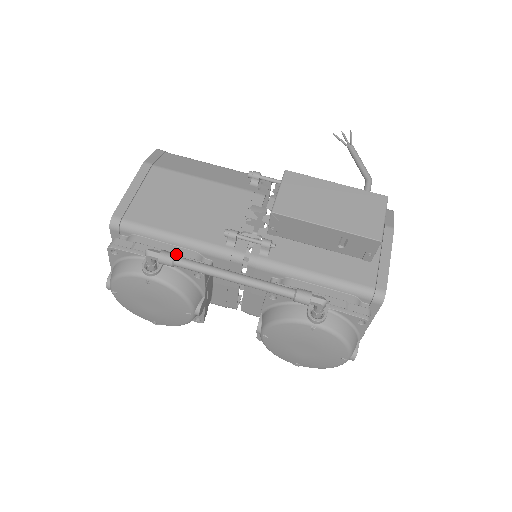
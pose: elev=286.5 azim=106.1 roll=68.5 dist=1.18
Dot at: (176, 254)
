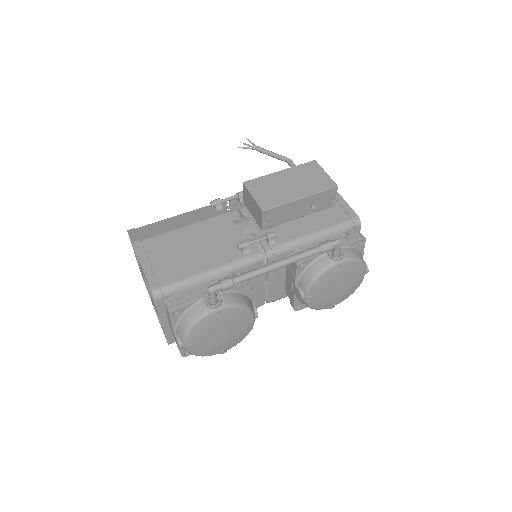
Dot at: (229, 277)
